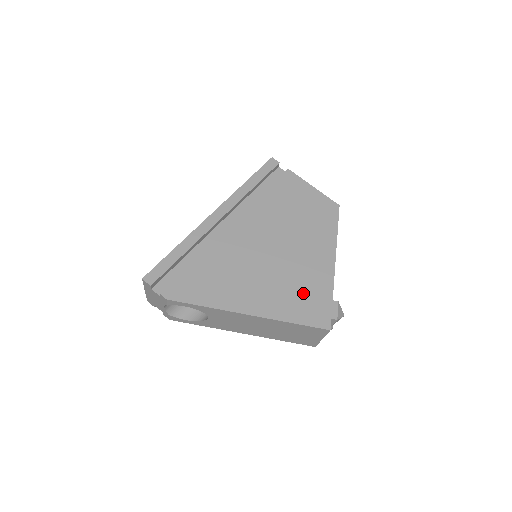
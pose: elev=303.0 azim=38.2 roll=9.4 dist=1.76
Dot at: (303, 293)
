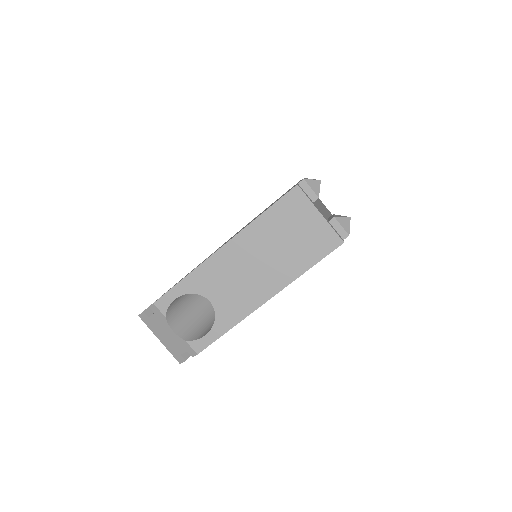
Dot at: occluded
